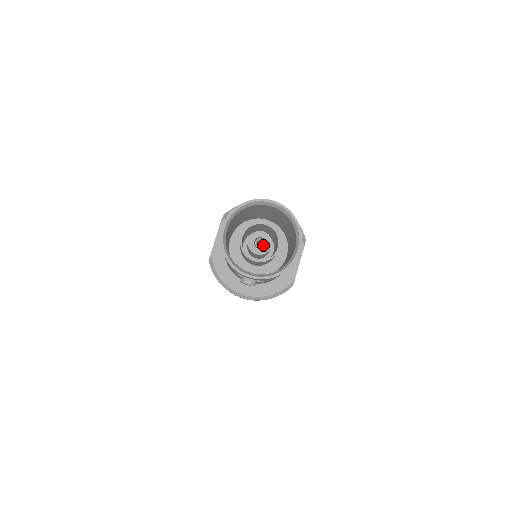
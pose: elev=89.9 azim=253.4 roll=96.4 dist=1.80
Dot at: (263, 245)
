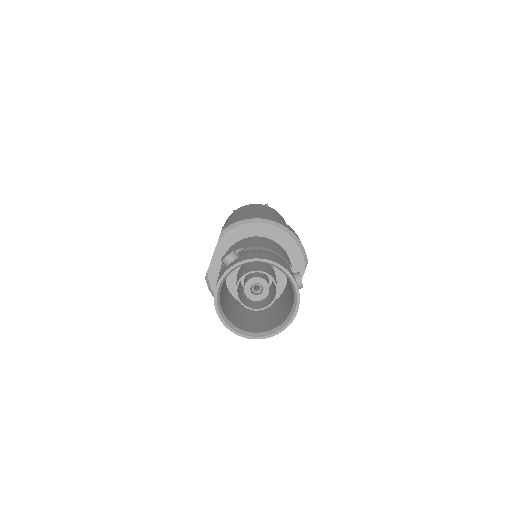
Dot at: (260, 291)
